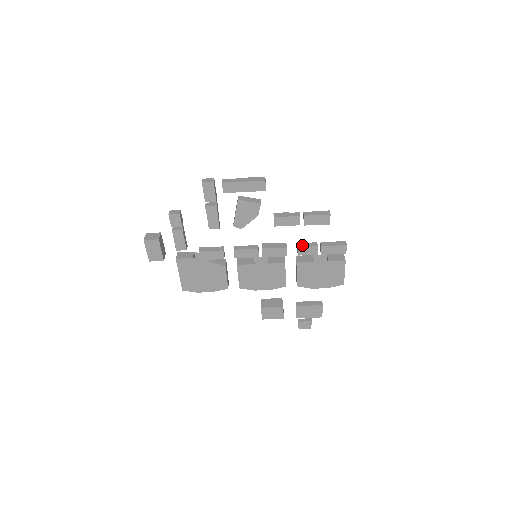
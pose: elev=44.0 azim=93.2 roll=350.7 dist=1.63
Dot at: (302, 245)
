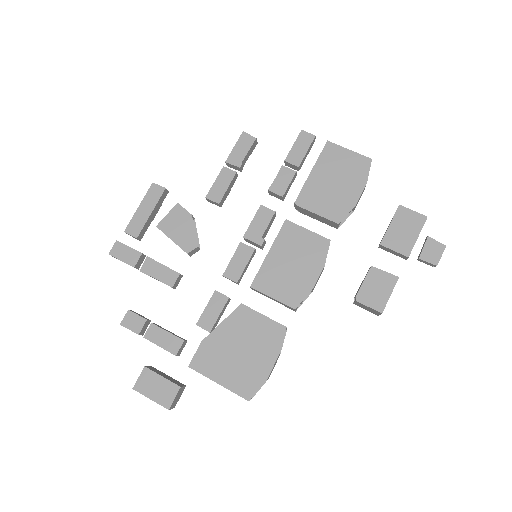
Dot at: (271, 186)
